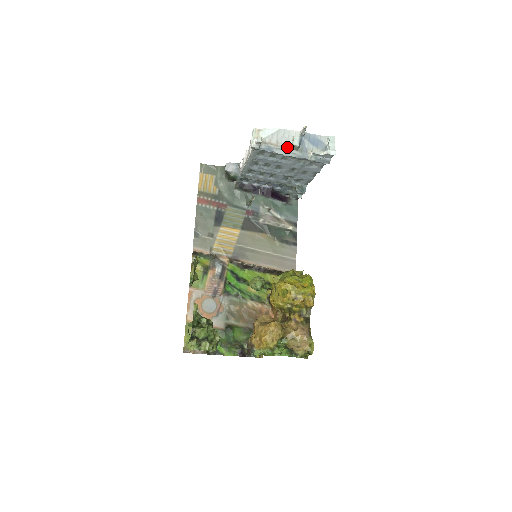
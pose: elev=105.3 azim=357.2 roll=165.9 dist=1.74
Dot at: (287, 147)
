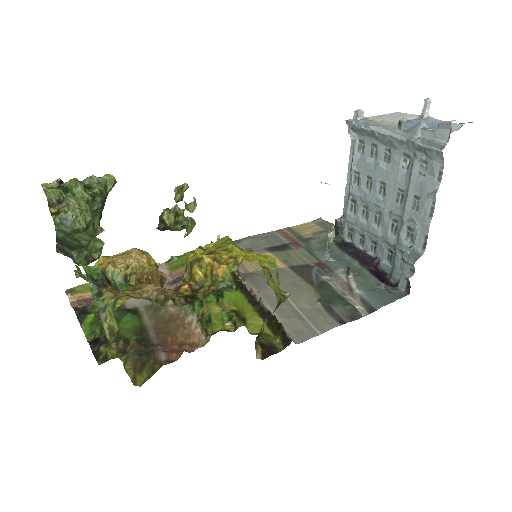
Dot at: (391, 126)
